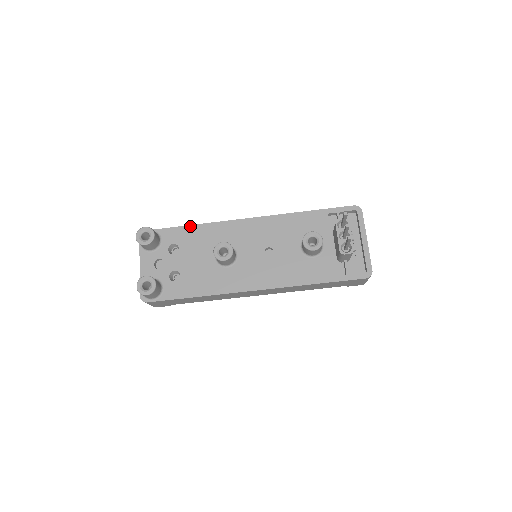
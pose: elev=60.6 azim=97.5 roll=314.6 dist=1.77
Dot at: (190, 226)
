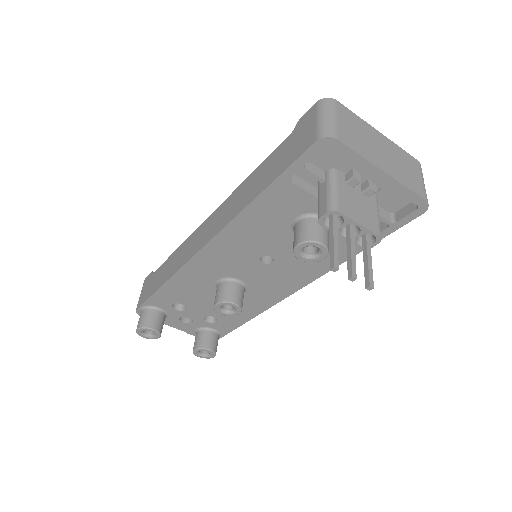
Dot at: (163, 287)
